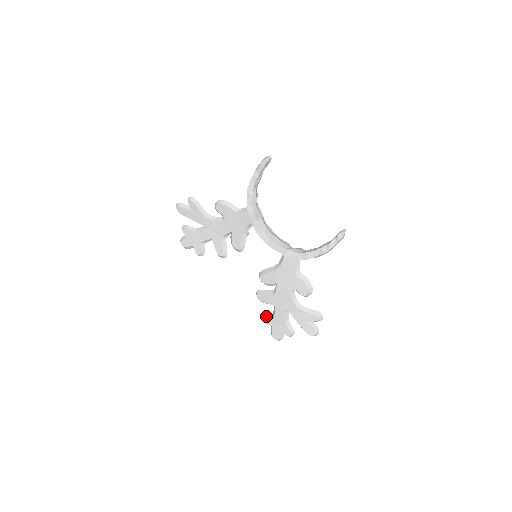
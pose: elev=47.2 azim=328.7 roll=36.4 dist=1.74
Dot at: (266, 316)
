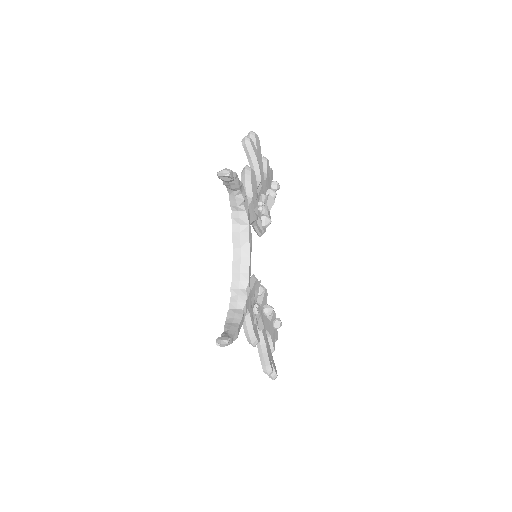
Dot at: occluded
